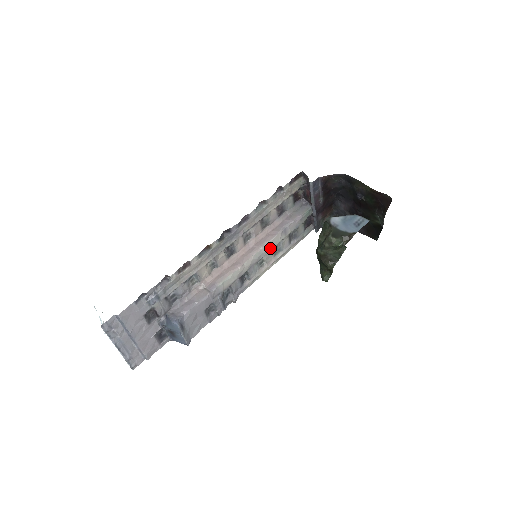
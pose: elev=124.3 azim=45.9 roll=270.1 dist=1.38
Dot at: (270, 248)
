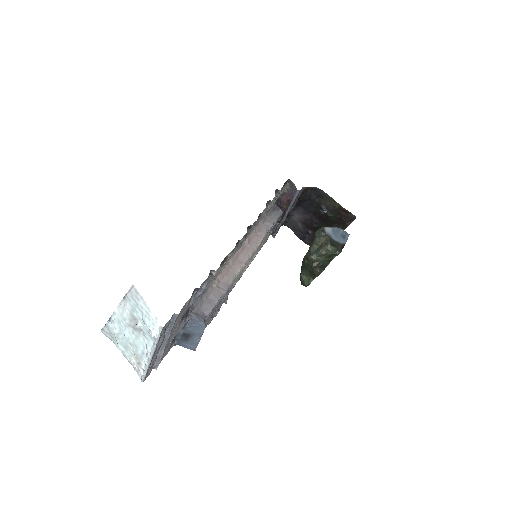
Dot at: occluded
